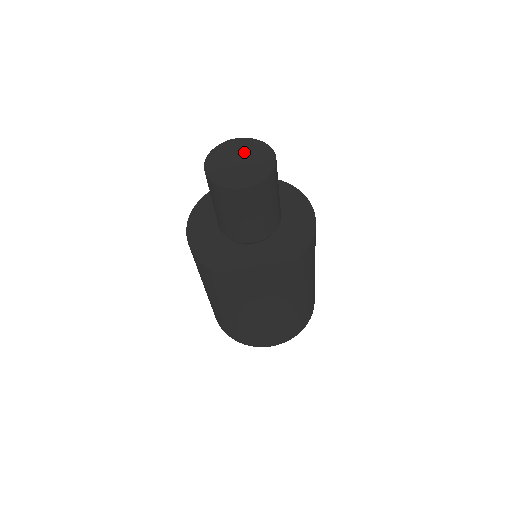
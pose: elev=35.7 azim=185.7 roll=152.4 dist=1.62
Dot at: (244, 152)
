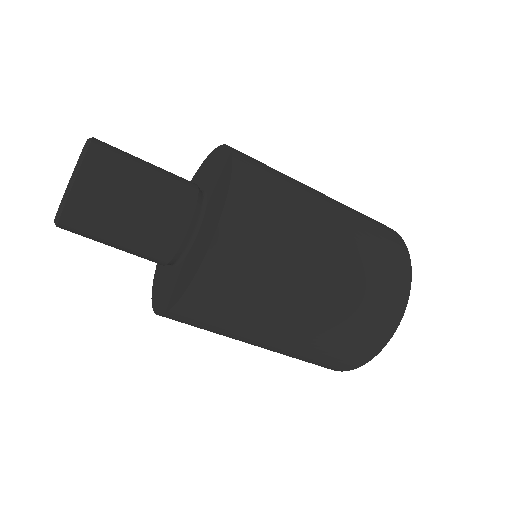
Dot at: occluded
